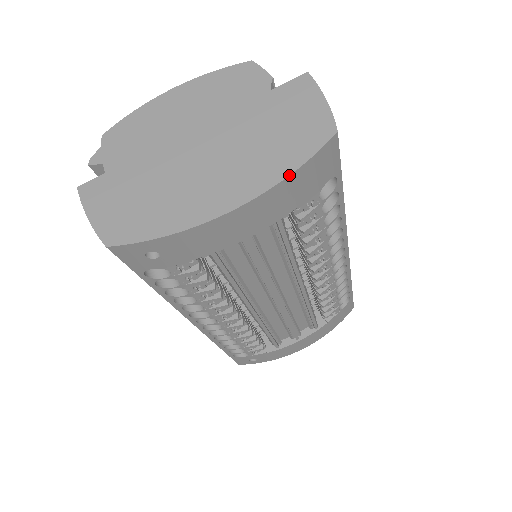
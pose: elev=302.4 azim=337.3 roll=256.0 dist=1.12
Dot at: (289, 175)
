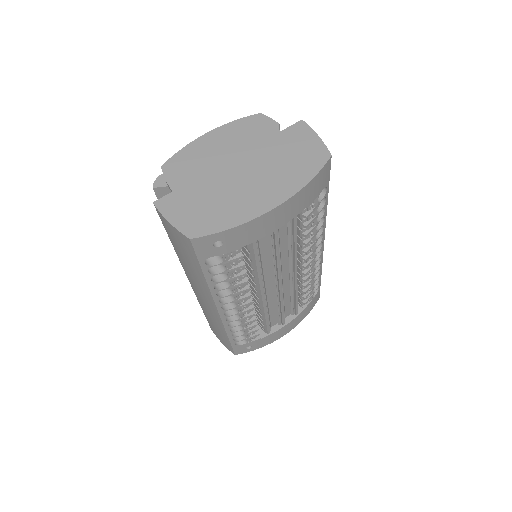
Dot at: (307, 183)
